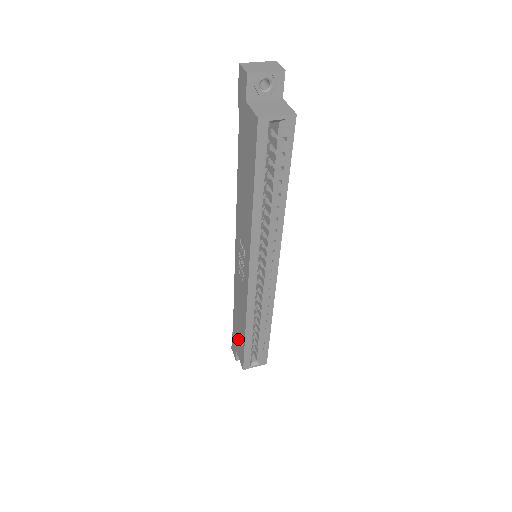
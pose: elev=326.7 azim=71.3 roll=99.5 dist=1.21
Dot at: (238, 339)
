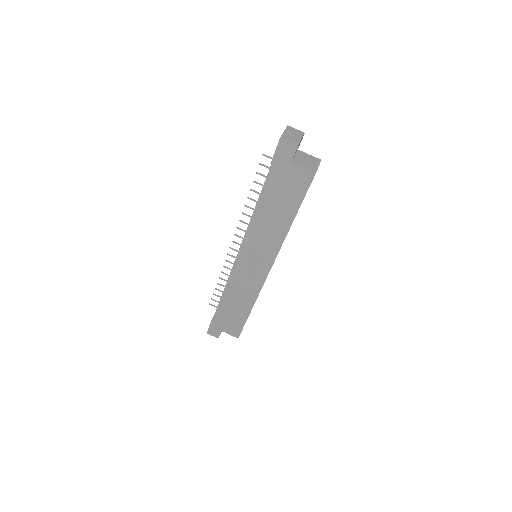
Dot at: (230, 321)
